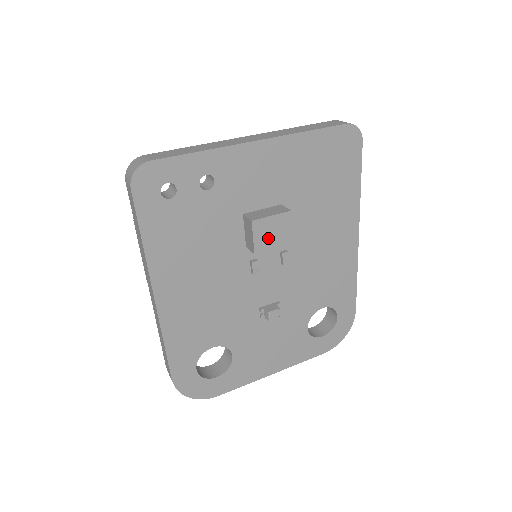
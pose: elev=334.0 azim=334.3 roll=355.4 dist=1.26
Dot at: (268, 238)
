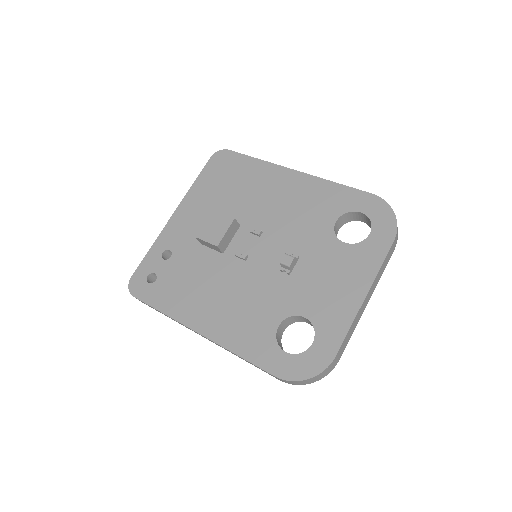
Dot at: (216, 232)
